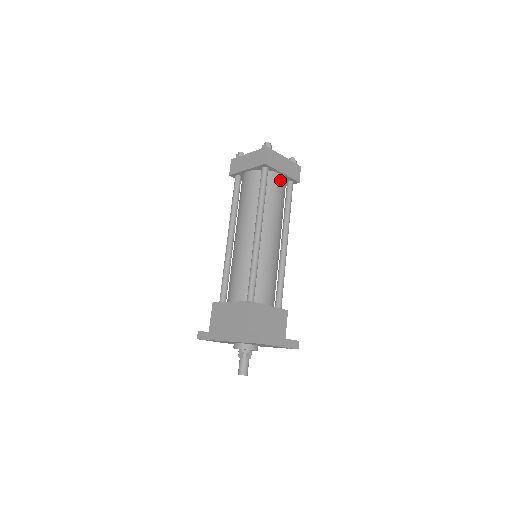
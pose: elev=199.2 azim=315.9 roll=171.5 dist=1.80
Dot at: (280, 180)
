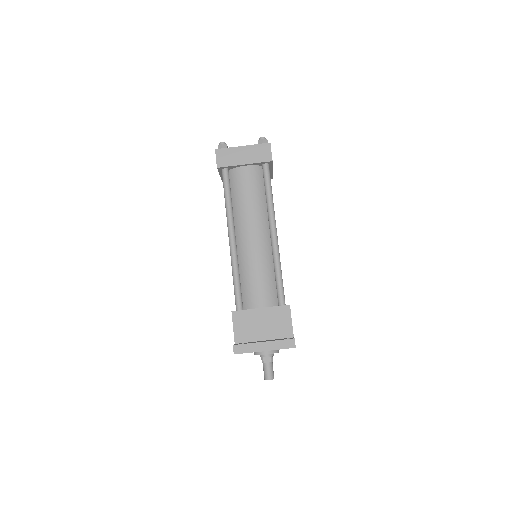
Dot at: (246, 172)
